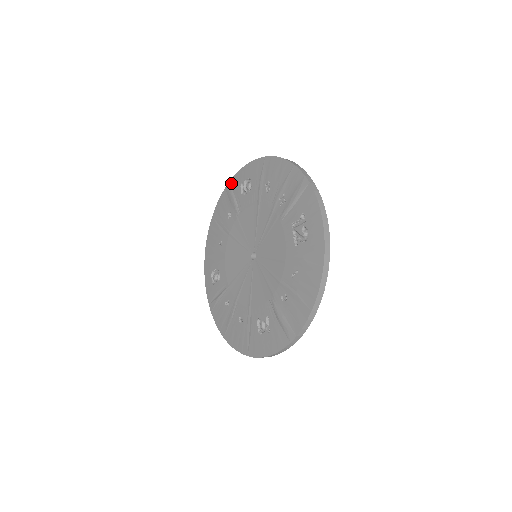
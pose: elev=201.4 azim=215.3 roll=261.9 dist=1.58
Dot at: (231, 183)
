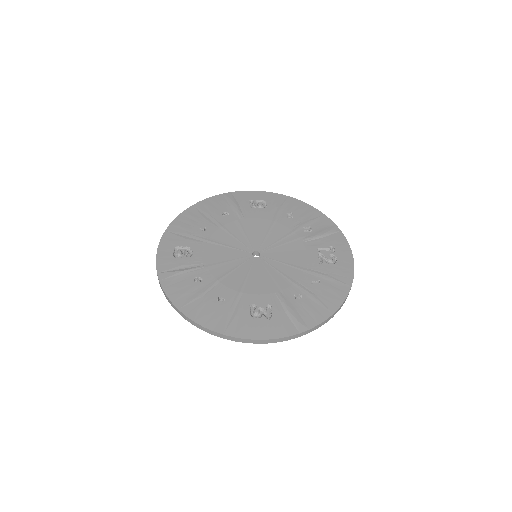
Dot at: (235, 194)
